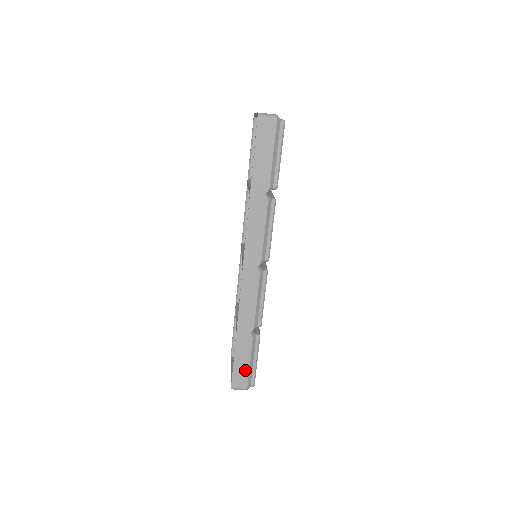
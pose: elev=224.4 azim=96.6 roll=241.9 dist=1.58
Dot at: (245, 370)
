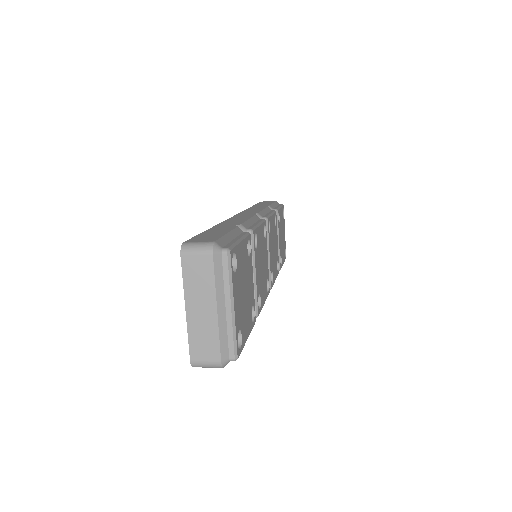
Dot at: occluded
